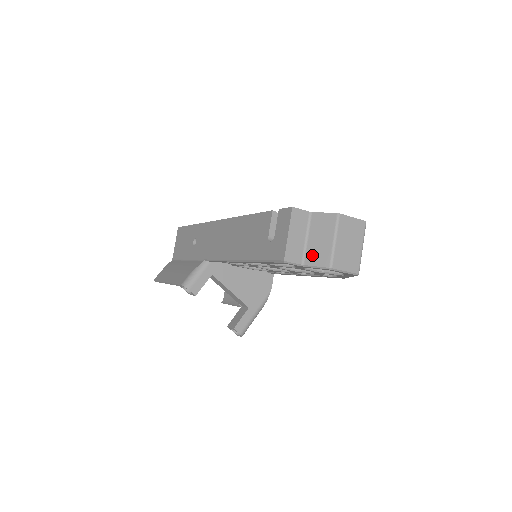
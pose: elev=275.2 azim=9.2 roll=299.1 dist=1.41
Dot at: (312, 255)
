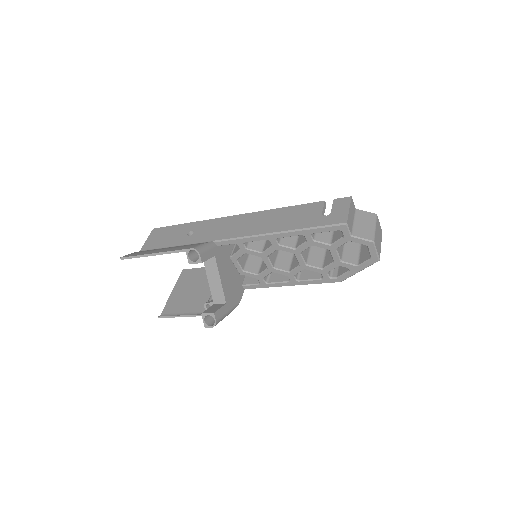
Dot at: (359, 231)
